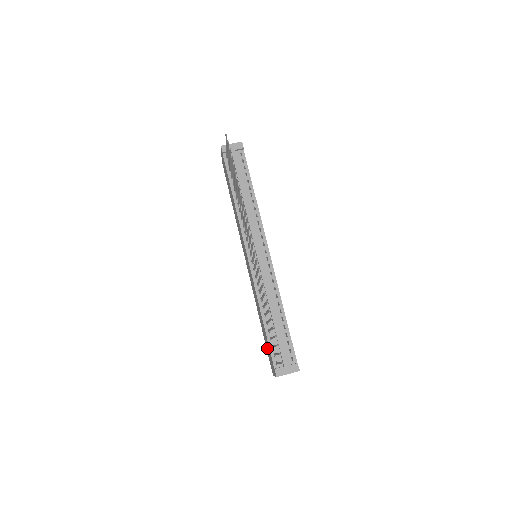
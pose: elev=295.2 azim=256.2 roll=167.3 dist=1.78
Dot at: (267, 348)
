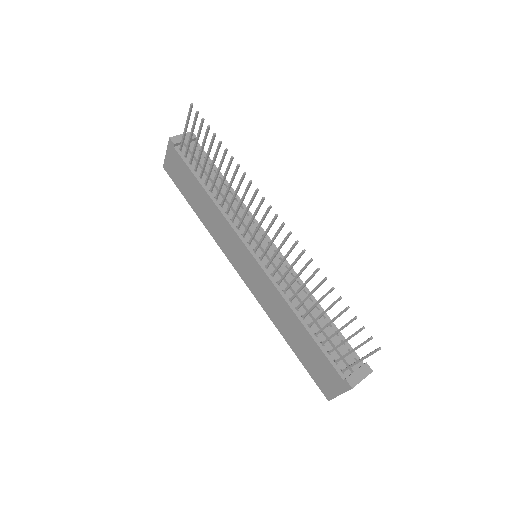
Dot at: (312, 365)
